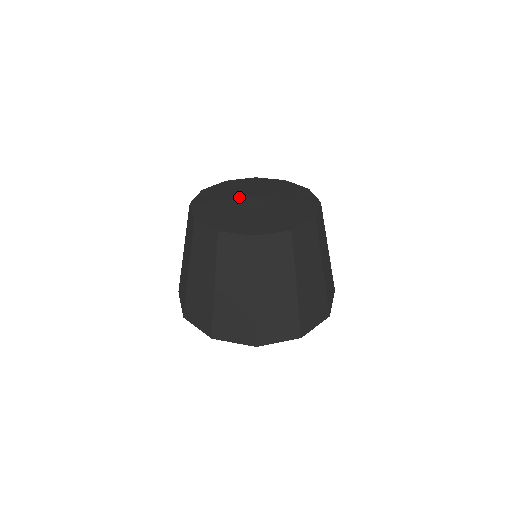
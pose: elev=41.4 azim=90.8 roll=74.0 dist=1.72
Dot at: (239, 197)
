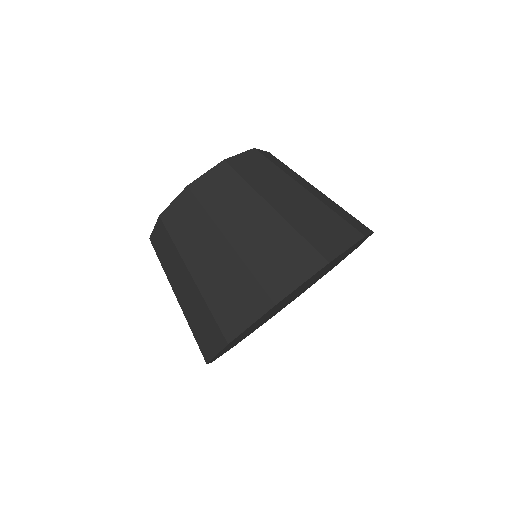
Dot at: occluded
